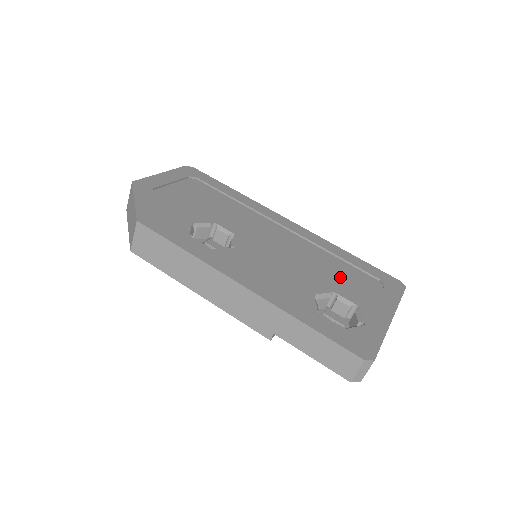
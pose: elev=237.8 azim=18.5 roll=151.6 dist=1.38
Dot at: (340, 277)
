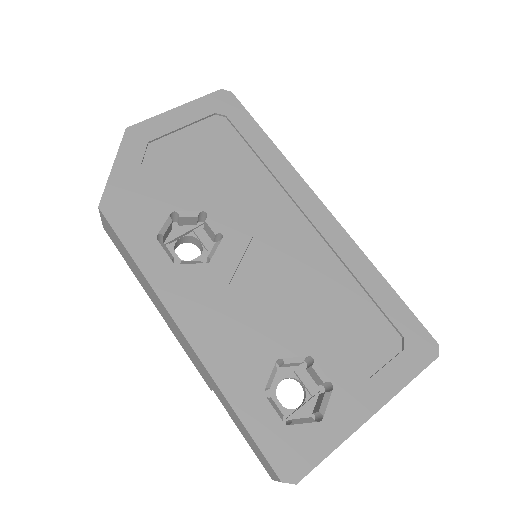
Dot at: (341, 326)
